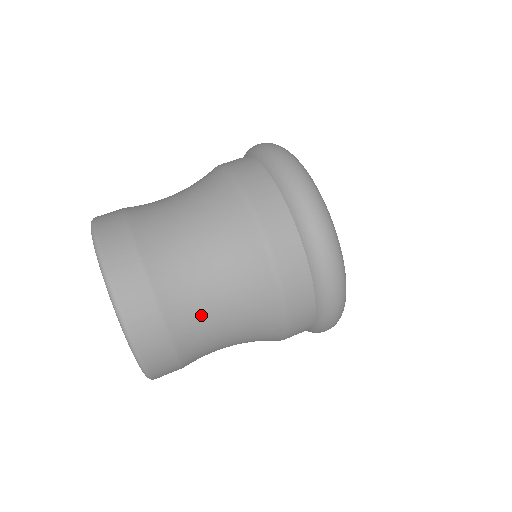
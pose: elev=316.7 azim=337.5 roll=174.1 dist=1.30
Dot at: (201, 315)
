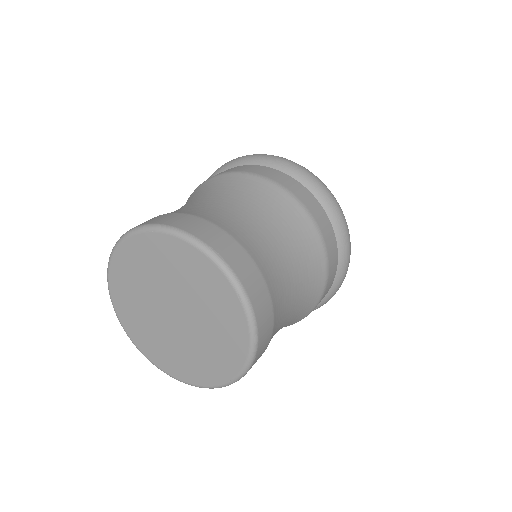
Dot at: (285, 312)
